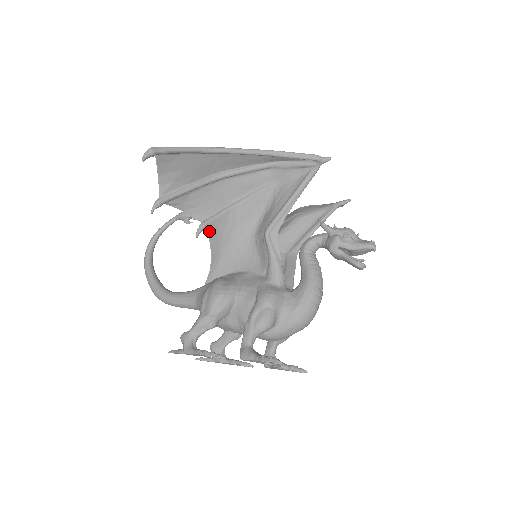
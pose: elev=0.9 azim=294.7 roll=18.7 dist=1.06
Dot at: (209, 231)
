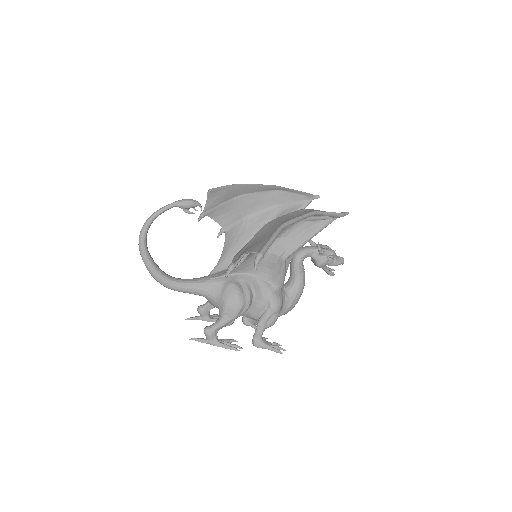
Dot at: occluded
